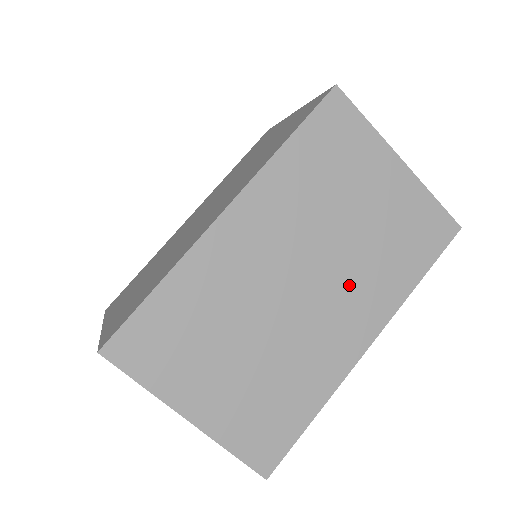
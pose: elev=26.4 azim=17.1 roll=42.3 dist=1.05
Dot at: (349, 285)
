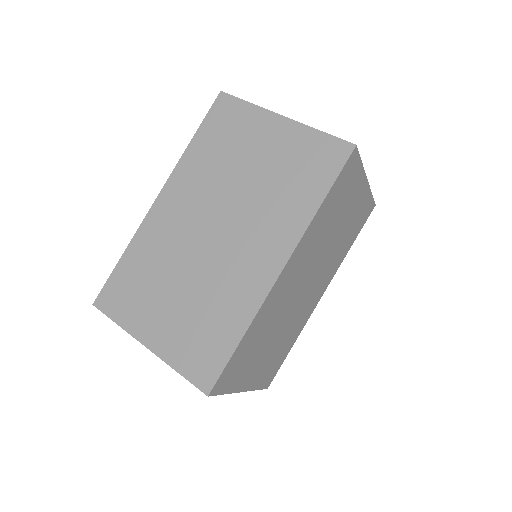
Dot at: (324, 271)
